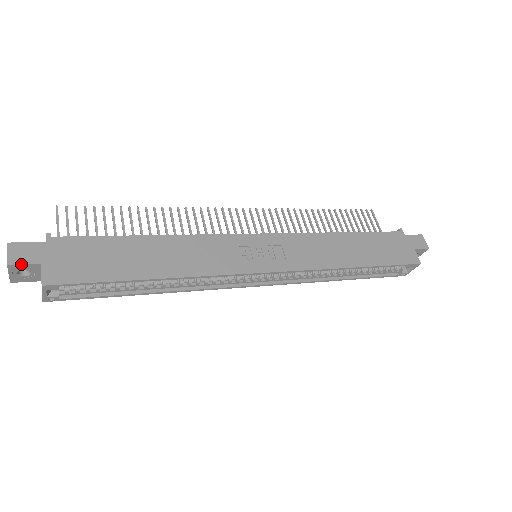
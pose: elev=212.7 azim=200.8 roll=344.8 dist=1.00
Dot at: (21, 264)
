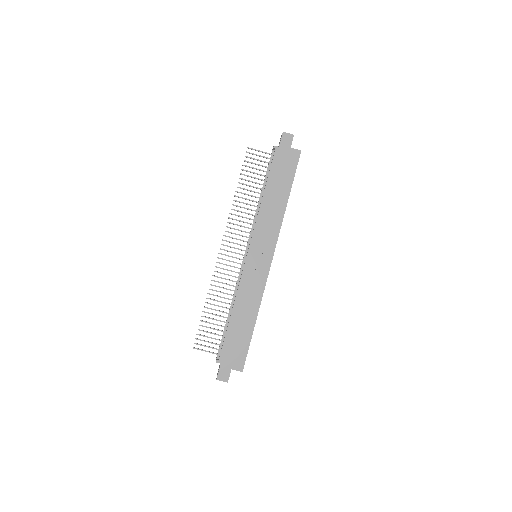
Dot at: occluded
